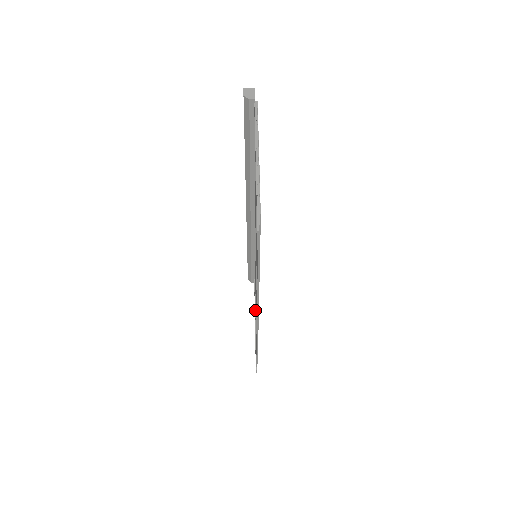
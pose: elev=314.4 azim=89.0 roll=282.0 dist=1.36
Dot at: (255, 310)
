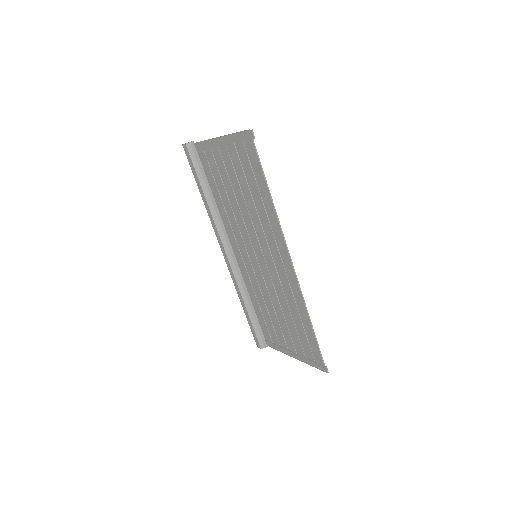
Dot at: (285, 344)
